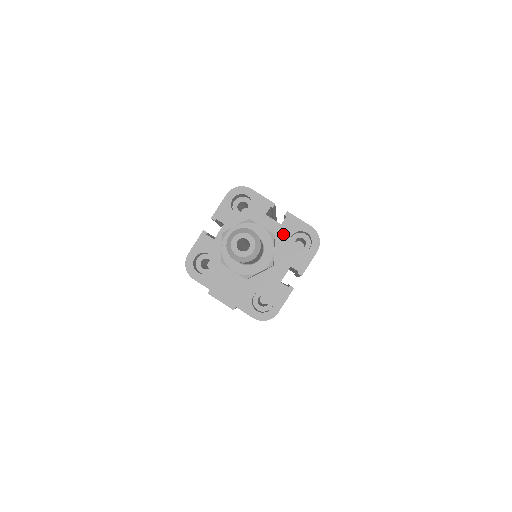
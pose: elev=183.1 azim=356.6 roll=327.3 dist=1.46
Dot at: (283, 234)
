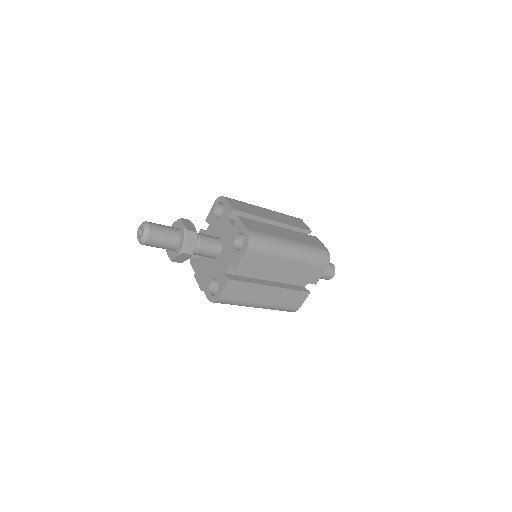
Dot at: (232, 234)
